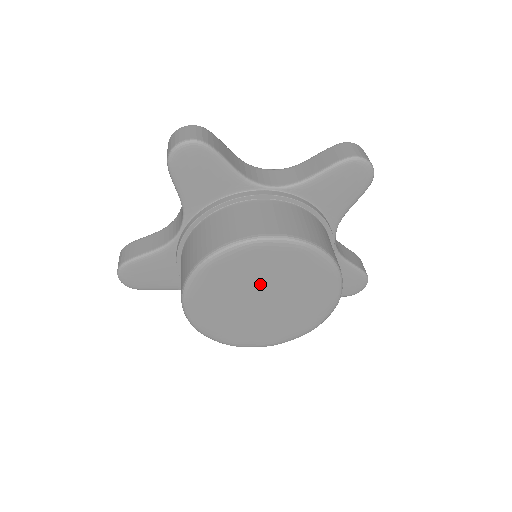
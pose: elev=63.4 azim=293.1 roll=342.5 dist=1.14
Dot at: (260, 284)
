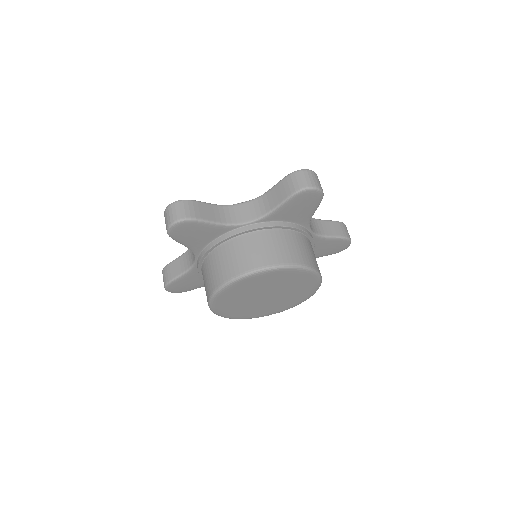
Dot at: (259, 291)
